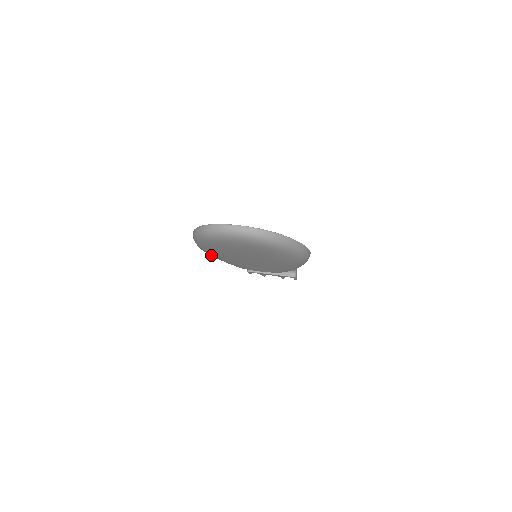
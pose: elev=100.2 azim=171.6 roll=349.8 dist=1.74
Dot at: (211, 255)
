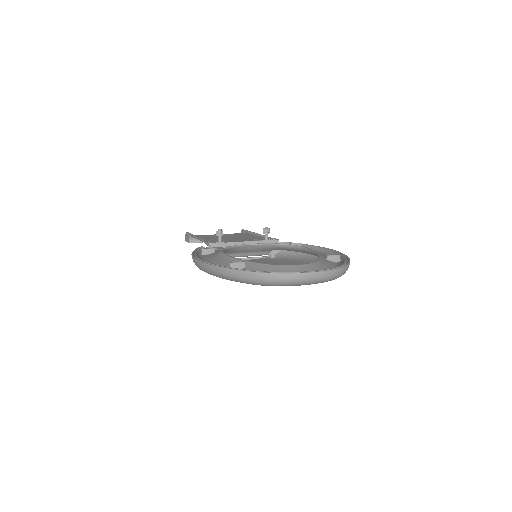
Dot at: occluded
